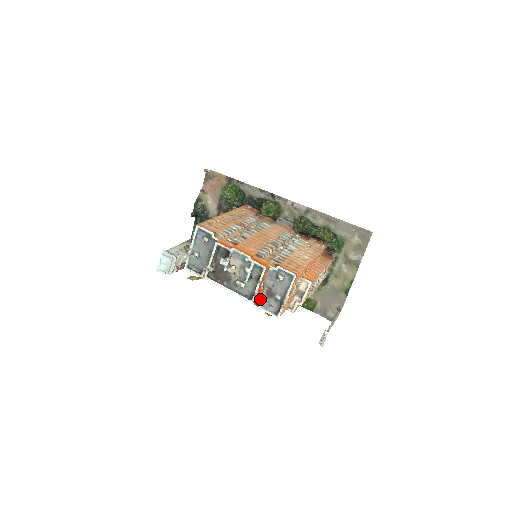
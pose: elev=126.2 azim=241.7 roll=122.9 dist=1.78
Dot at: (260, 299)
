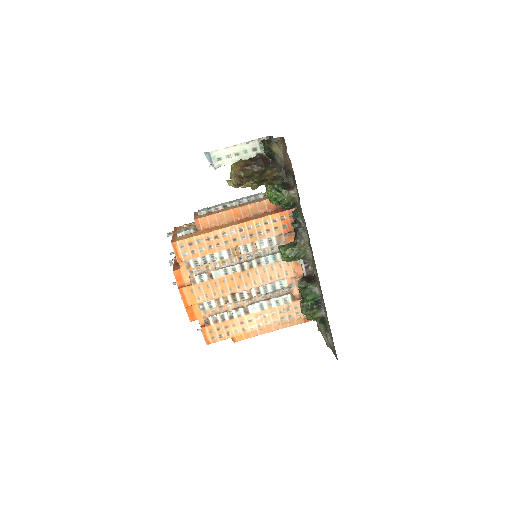
Dot at: occluded
